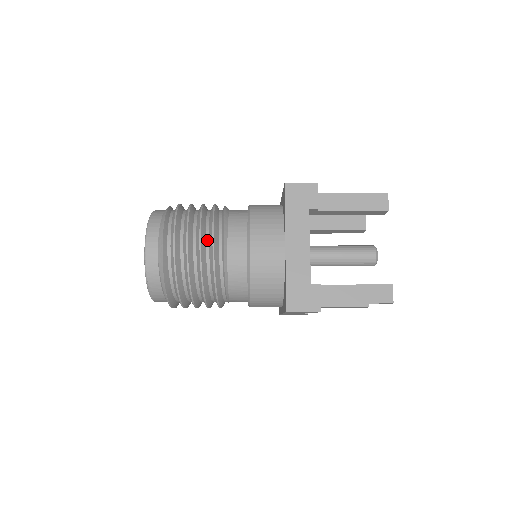
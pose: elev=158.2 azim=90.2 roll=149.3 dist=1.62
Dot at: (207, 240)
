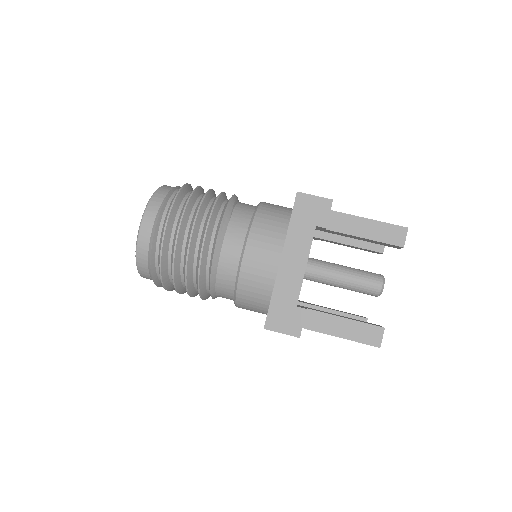
Dot at: occluded
